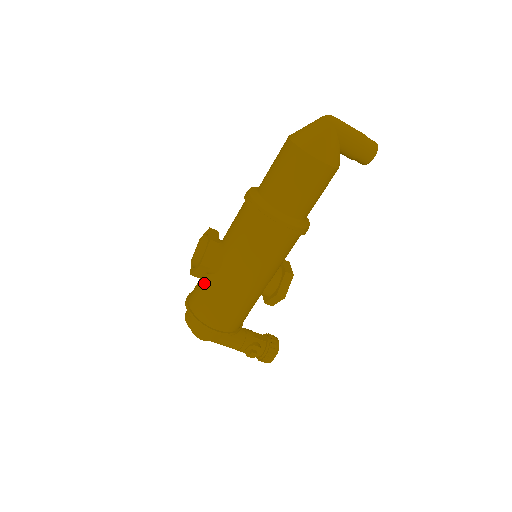
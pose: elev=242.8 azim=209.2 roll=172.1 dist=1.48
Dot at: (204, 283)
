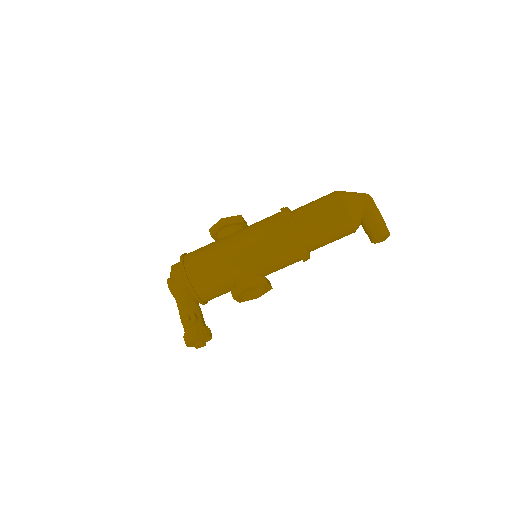
Dot at: occluded
